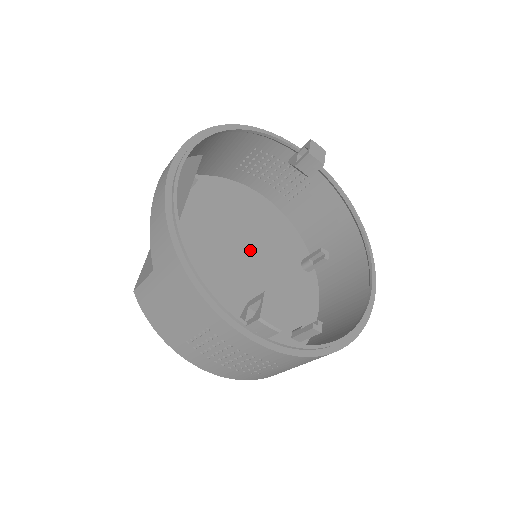
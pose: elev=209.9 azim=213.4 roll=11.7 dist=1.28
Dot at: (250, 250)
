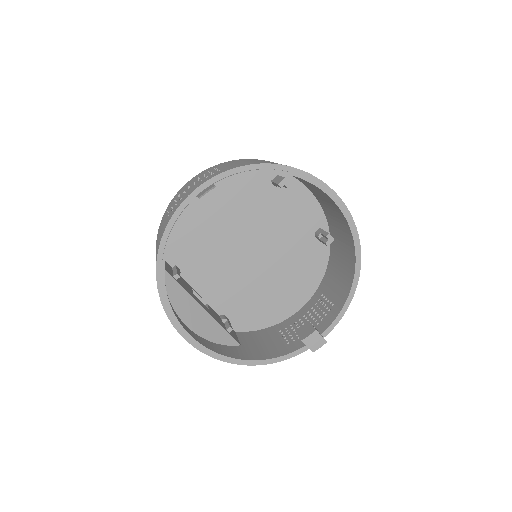
Dot at: (241, 232)
